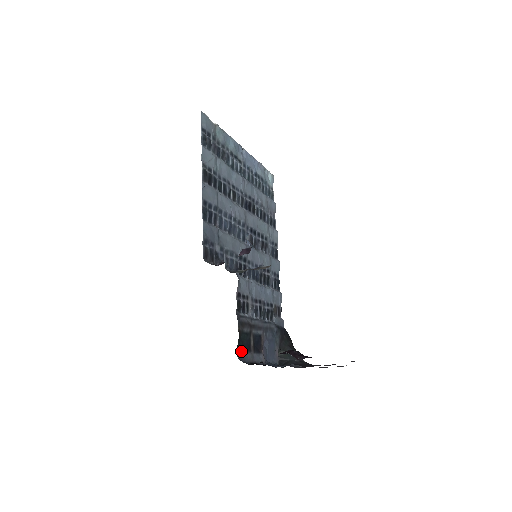
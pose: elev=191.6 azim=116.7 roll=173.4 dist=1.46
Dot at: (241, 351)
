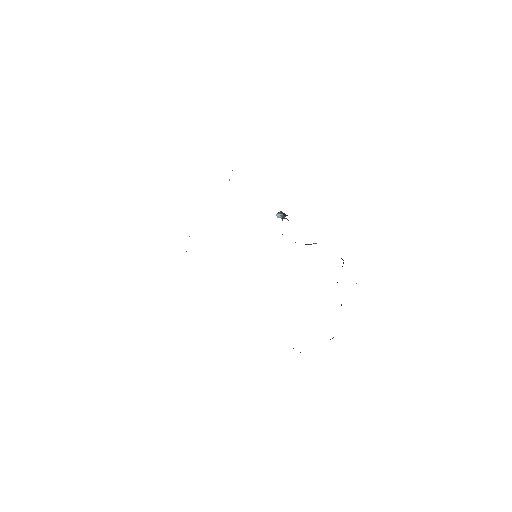
Dot at: occluded
